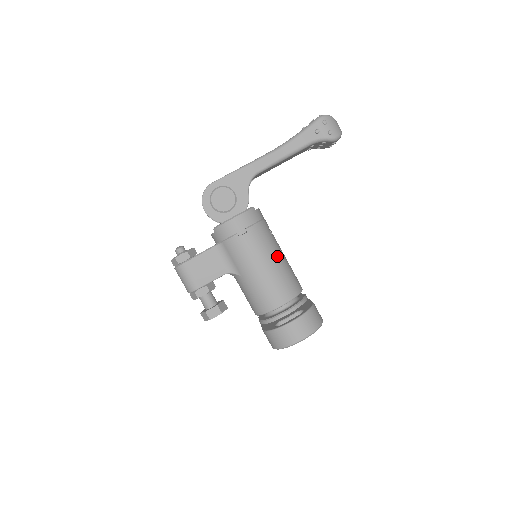
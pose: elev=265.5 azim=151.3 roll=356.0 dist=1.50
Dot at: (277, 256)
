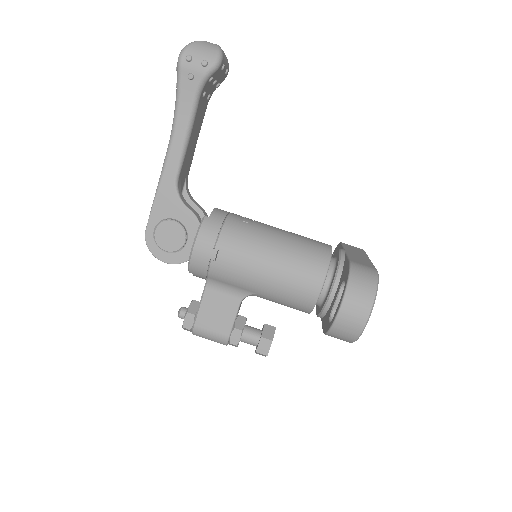
Dot at: (272, 243)
